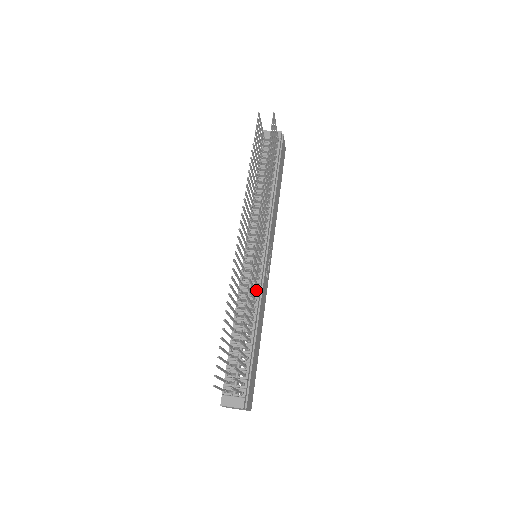
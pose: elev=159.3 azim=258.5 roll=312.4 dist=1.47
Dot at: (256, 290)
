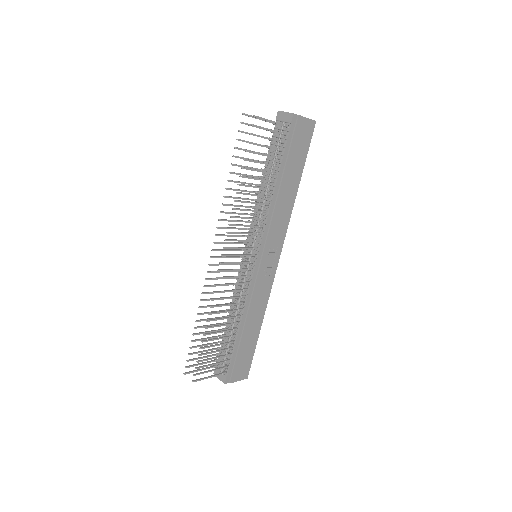
Dot at: (245, 293)
